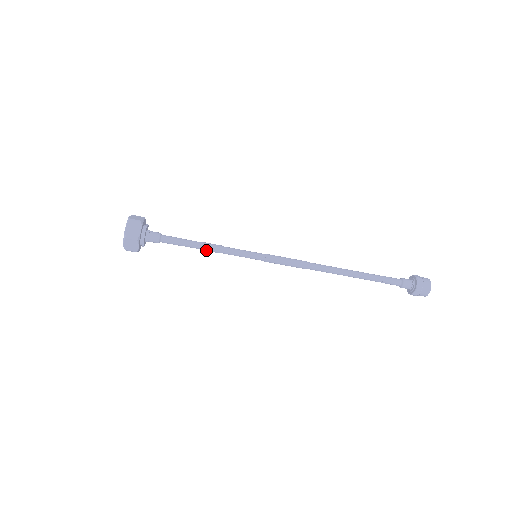
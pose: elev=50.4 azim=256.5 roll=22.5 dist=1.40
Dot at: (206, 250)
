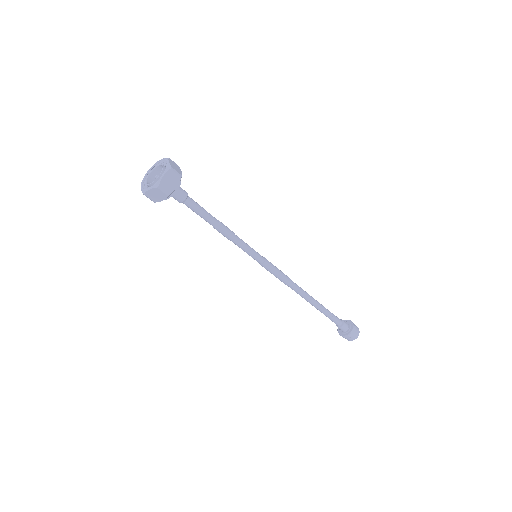
Dot at: (219, 231)
